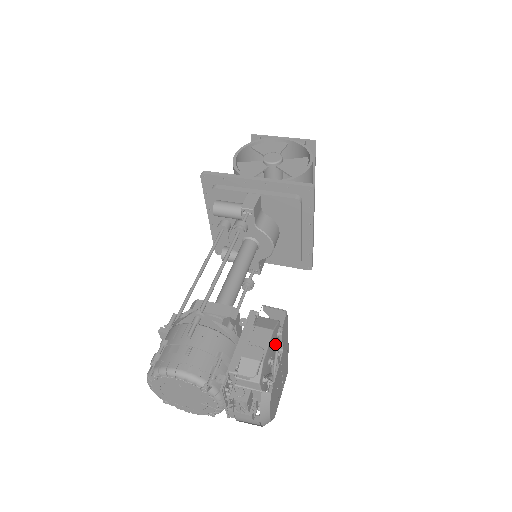
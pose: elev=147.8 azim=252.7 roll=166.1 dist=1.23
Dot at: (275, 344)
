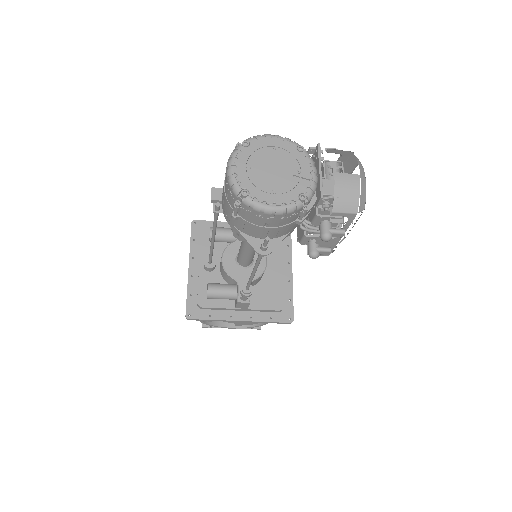
Dot at: occluded
